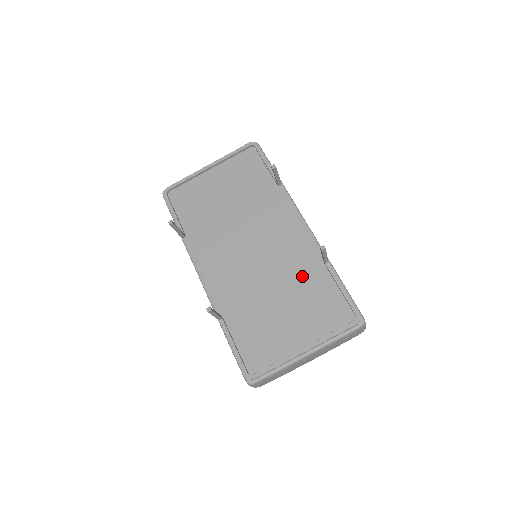
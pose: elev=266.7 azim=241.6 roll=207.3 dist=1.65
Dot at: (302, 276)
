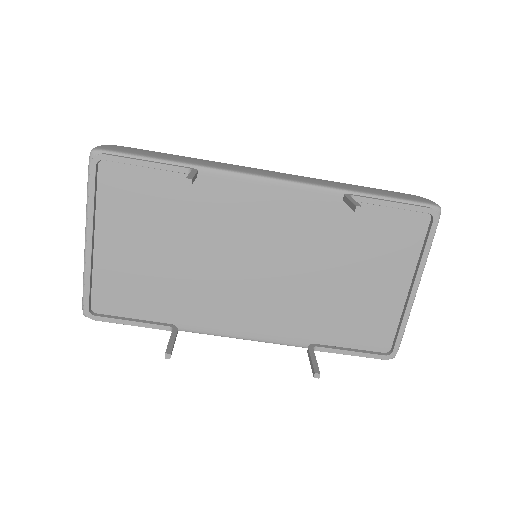
Dot at: (336, 234)
